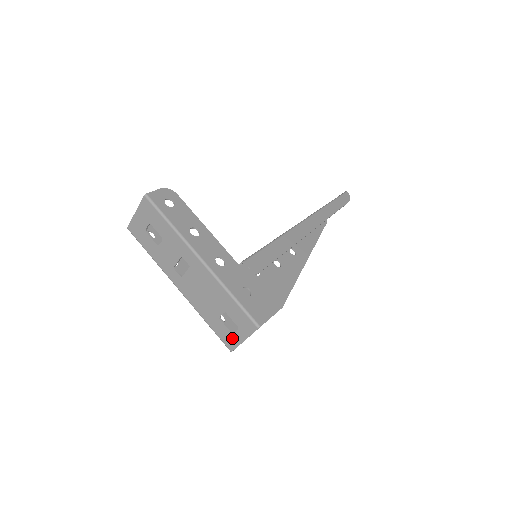
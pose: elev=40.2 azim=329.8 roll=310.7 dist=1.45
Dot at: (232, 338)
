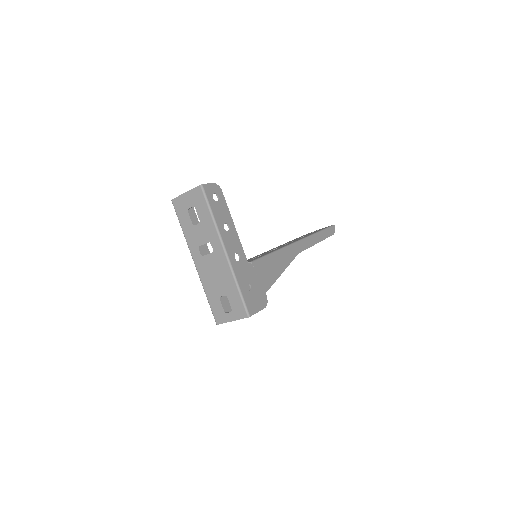
Dot at: (223, 315)
